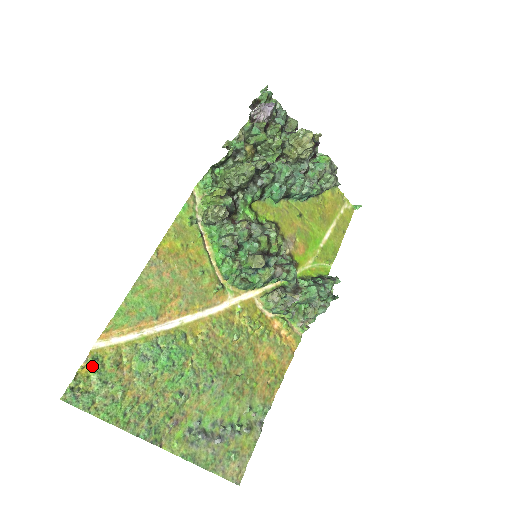
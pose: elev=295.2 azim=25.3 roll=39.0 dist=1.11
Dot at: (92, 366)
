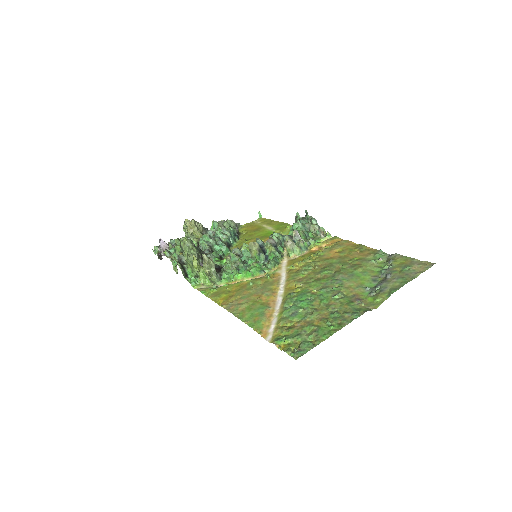
Dot at: (282, 342)
